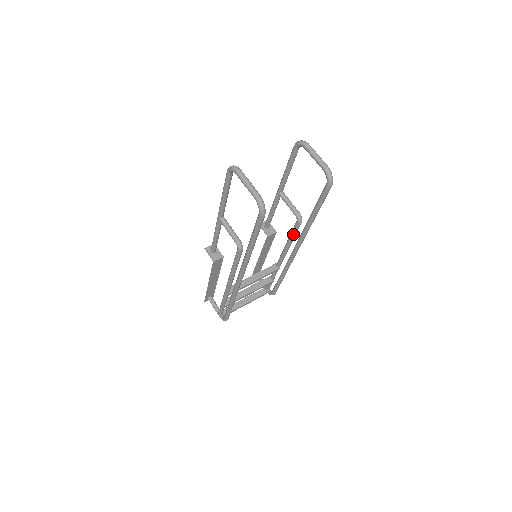
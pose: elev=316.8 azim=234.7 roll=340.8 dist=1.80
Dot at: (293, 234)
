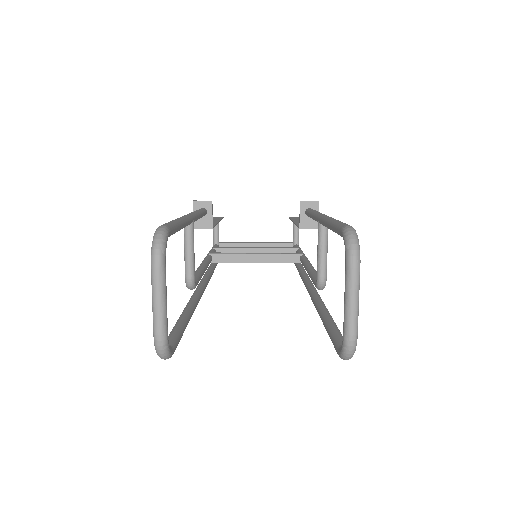
Dot at: occluded
